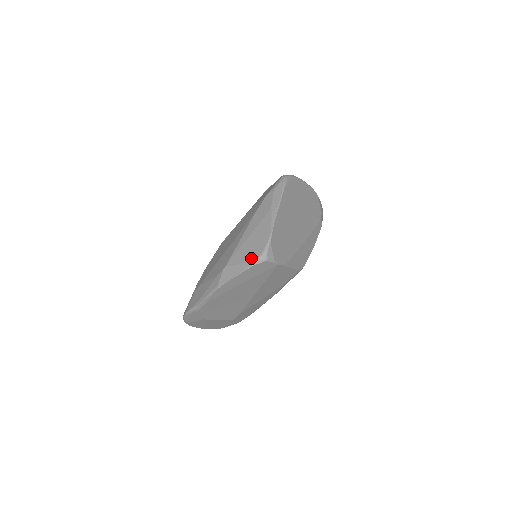
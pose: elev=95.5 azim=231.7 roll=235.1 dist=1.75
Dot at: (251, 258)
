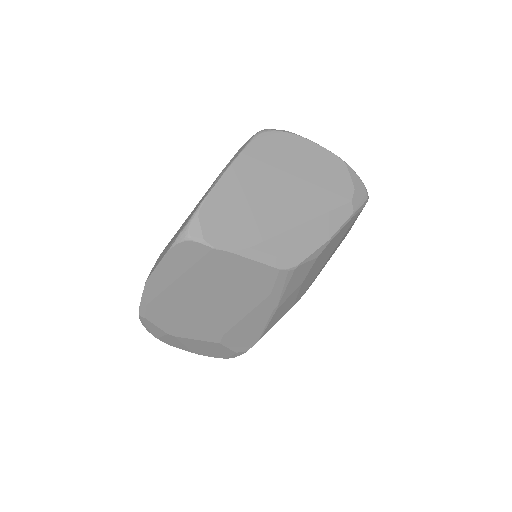
Dot at: occluded
